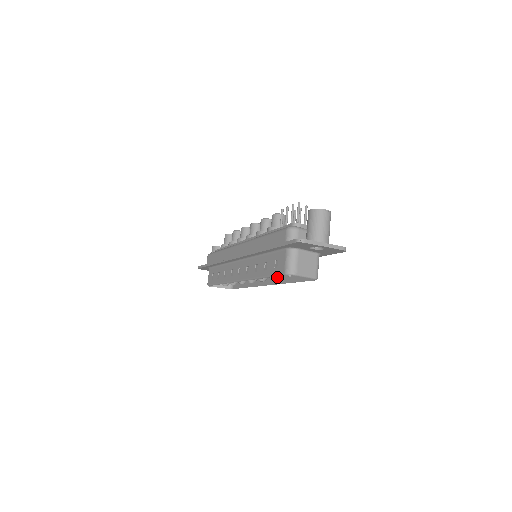
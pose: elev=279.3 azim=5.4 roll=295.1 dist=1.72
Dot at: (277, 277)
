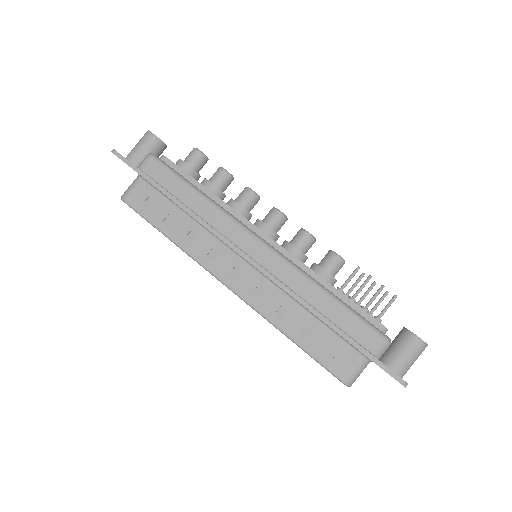
Dot at: occluded
